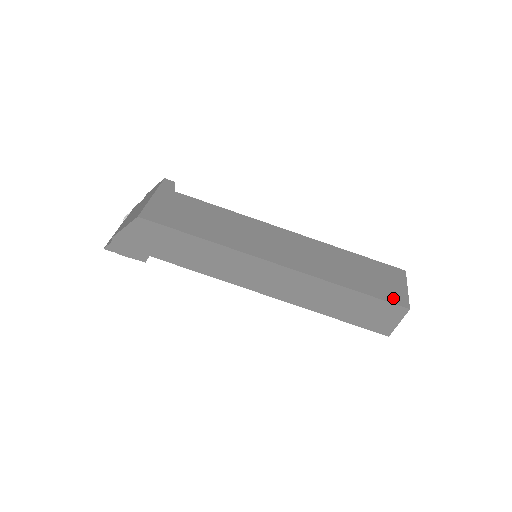
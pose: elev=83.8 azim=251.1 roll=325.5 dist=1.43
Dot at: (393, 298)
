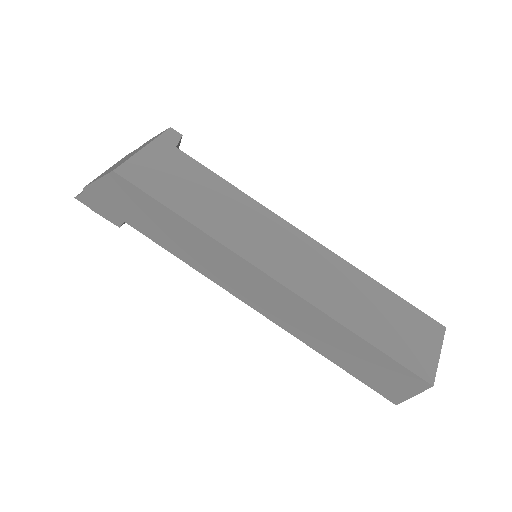
Dot at: (415, 364)
